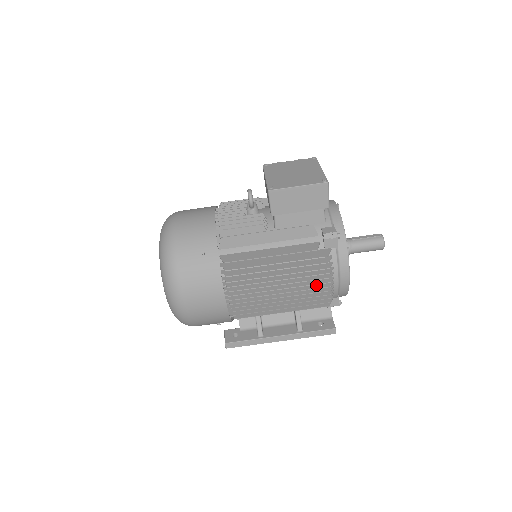
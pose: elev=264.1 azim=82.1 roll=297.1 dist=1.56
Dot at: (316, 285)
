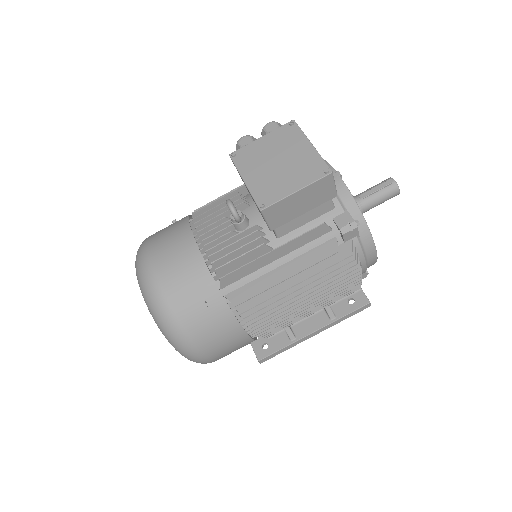
Dot at: (343, 280)
